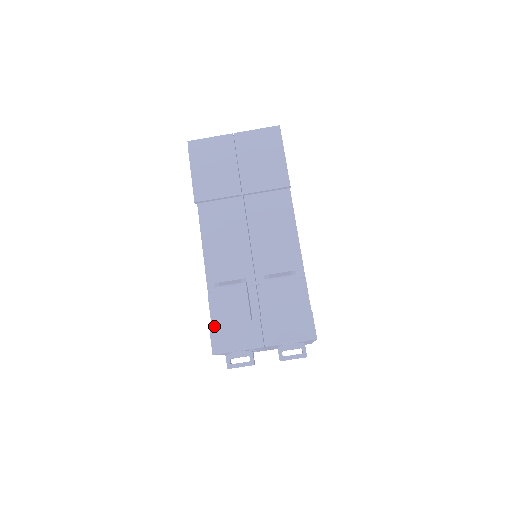
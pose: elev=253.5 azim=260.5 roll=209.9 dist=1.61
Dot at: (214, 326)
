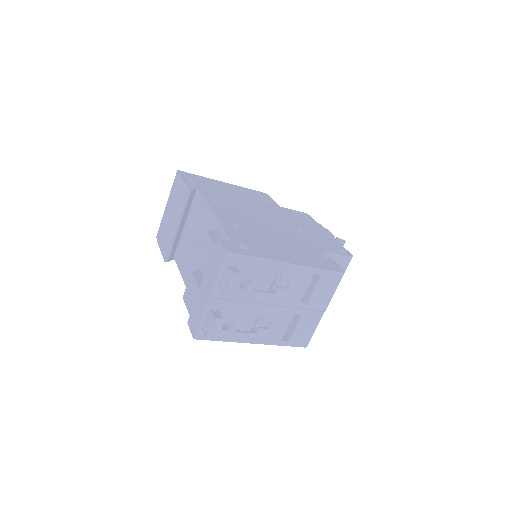
Dot at: (189, 319)
